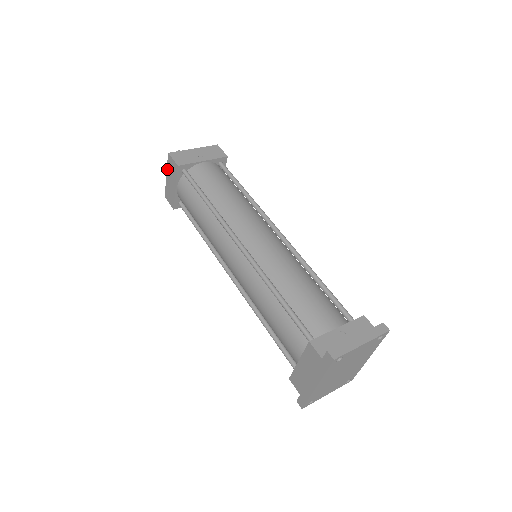
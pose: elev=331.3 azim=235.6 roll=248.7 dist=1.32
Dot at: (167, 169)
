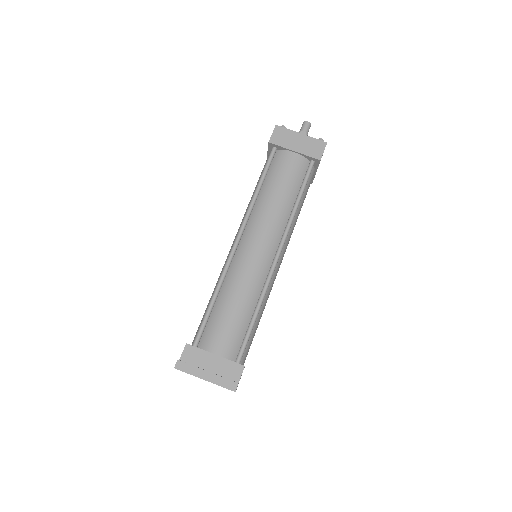
Dot at: occluded
